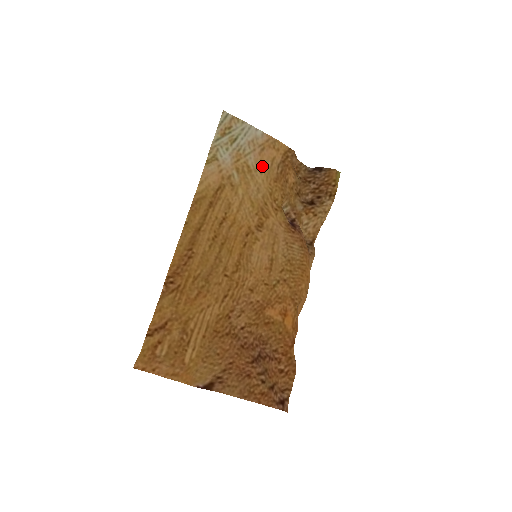
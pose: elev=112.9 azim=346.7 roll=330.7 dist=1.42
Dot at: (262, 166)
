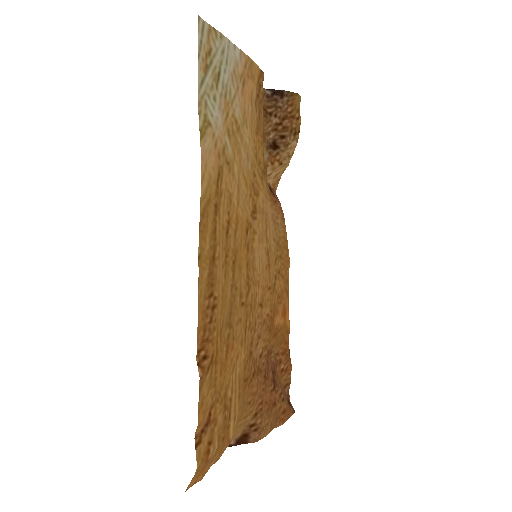
Dot at: (246, 114)
